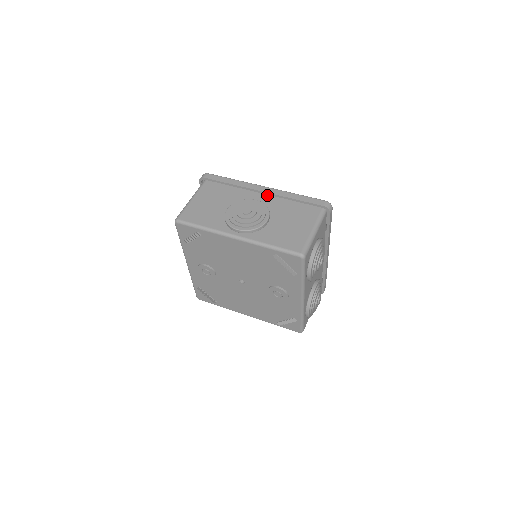
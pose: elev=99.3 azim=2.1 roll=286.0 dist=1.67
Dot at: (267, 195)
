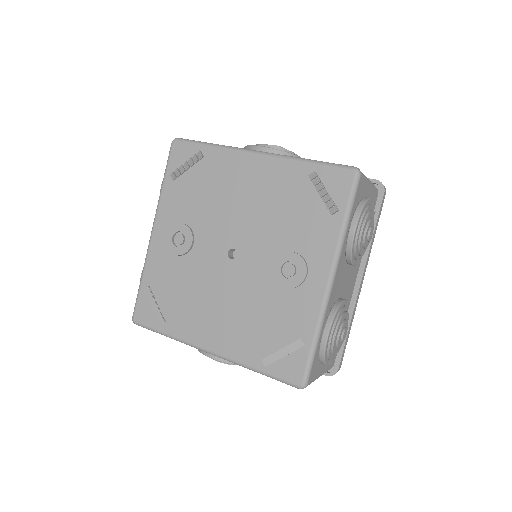
Dot at: occluded
